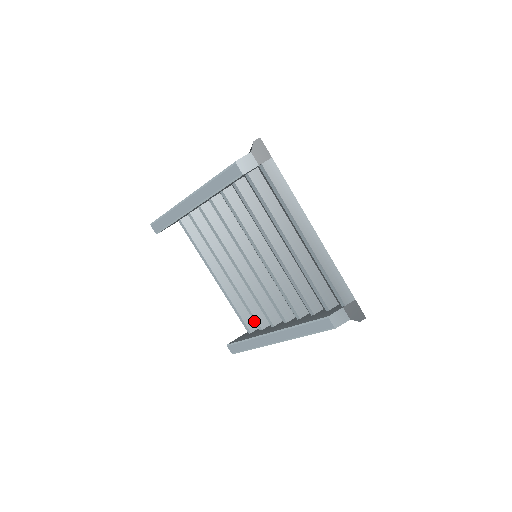
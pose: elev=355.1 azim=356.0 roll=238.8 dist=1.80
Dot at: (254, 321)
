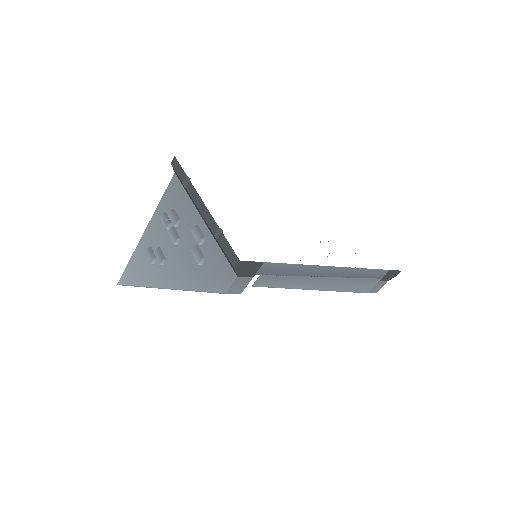
Dot at: occluded
